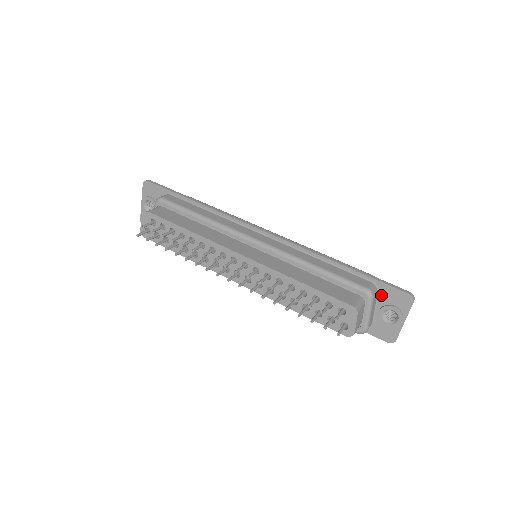
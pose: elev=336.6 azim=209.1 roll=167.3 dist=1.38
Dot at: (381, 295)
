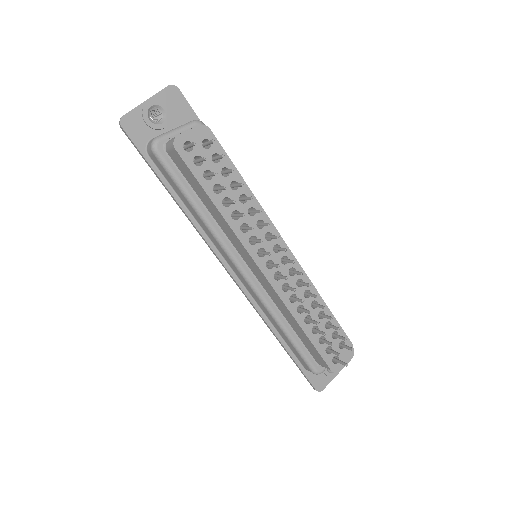
Dot at: occluded
